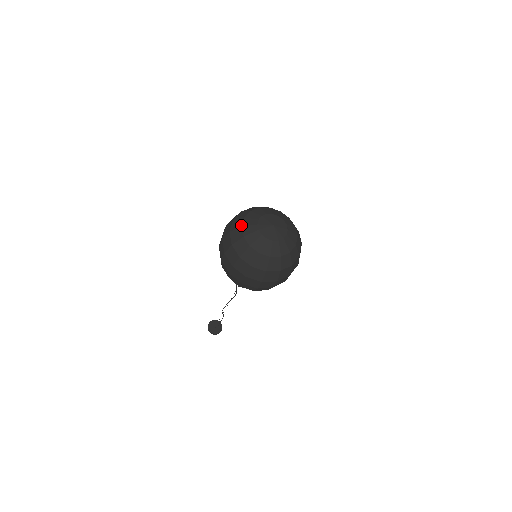
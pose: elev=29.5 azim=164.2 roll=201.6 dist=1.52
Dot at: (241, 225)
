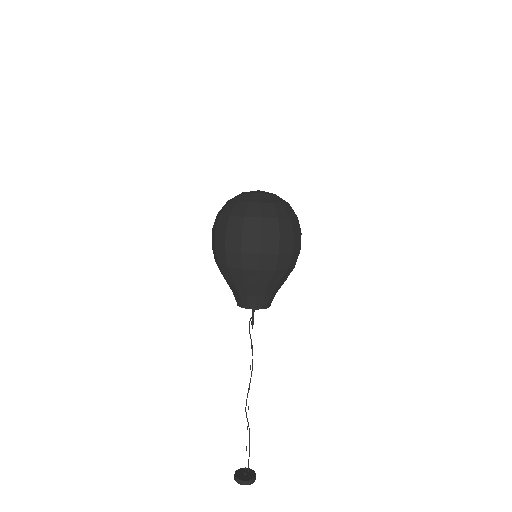
Dot at: (229, 201)
